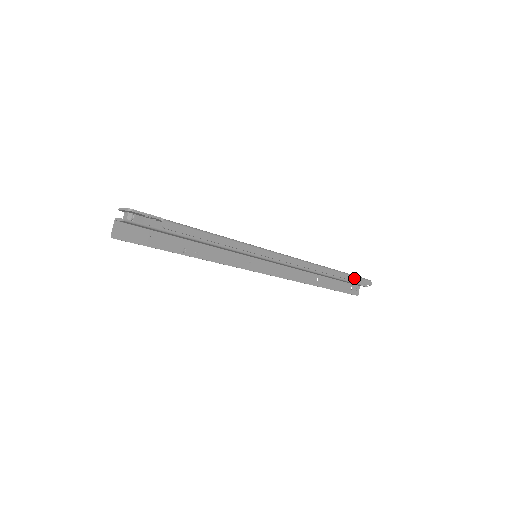
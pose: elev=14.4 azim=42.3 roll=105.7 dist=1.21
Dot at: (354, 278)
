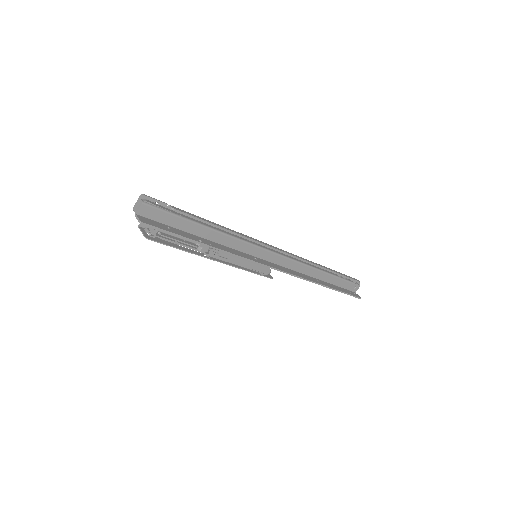
Dot at: (342, 274)
